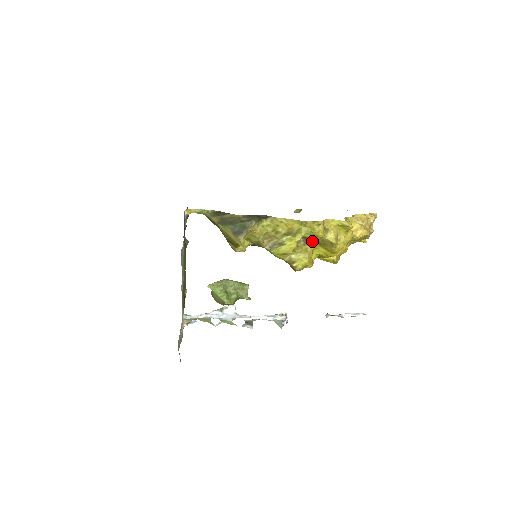
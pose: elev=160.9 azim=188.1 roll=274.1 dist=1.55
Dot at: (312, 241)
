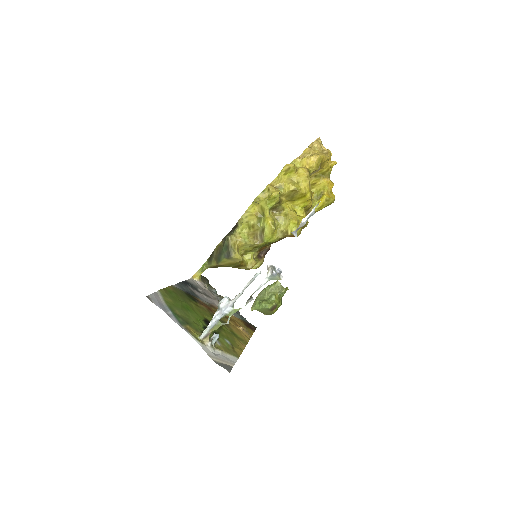
Dot at: (282, 205)
